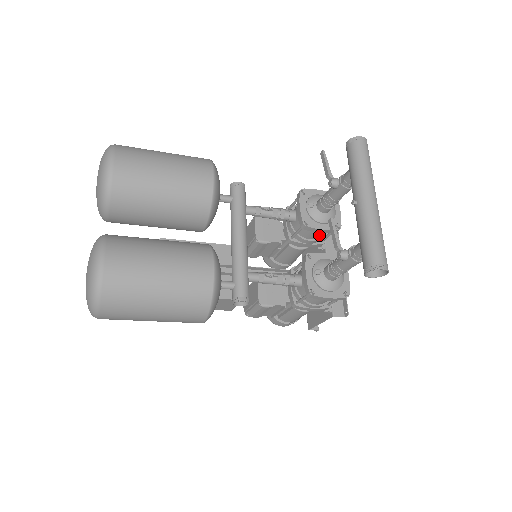
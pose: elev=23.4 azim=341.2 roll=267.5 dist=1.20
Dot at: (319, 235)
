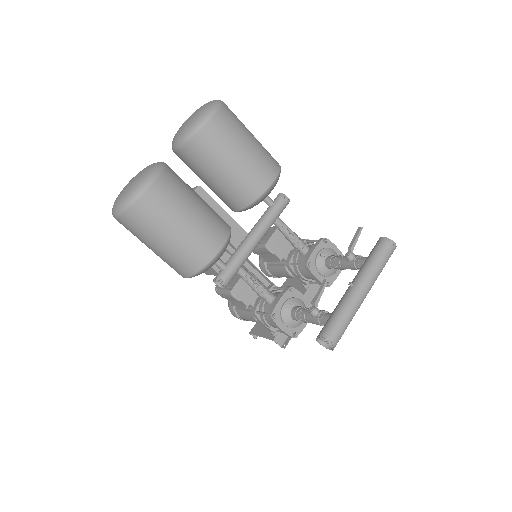
Dot at: (311, 278)
